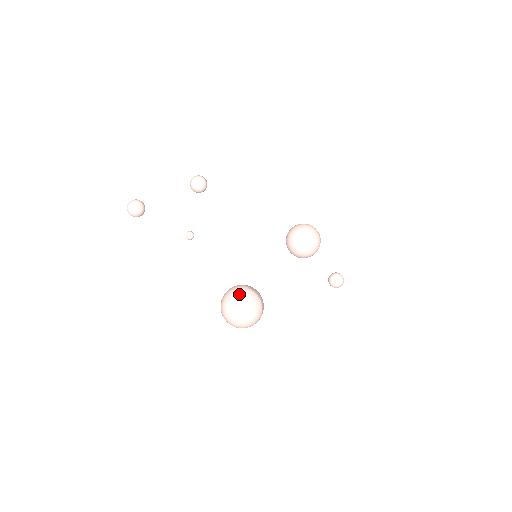
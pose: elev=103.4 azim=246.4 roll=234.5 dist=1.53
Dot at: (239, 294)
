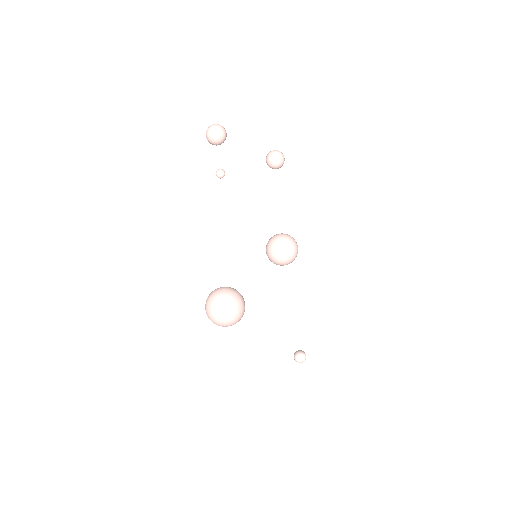
Dot at: (237, 309)
